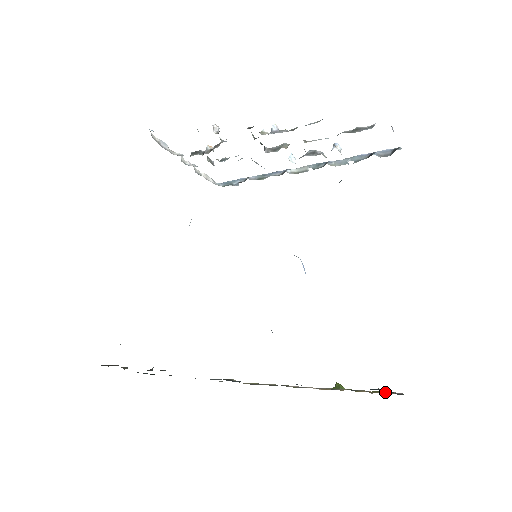
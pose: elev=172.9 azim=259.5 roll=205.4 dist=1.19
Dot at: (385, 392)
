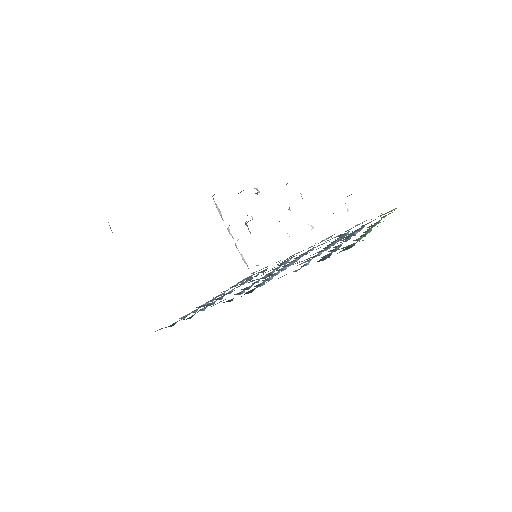
Dot at: occluded
